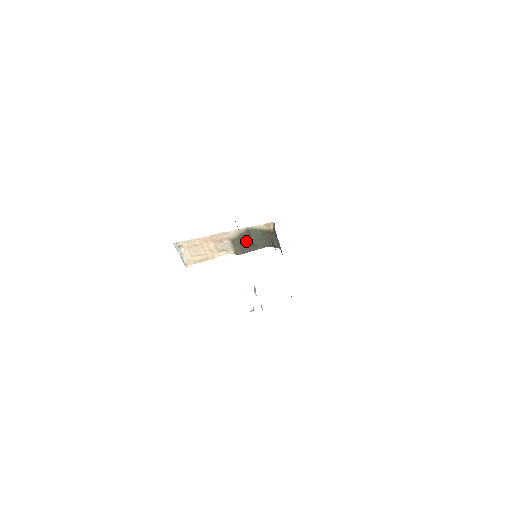
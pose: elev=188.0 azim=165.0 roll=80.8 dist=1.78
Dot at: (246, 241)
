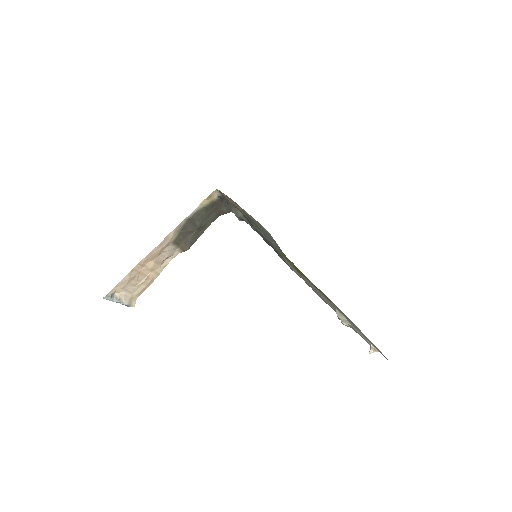
Dot at: (190, 231)
